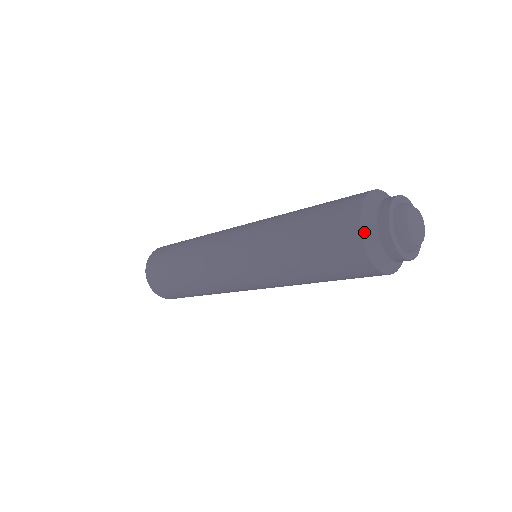
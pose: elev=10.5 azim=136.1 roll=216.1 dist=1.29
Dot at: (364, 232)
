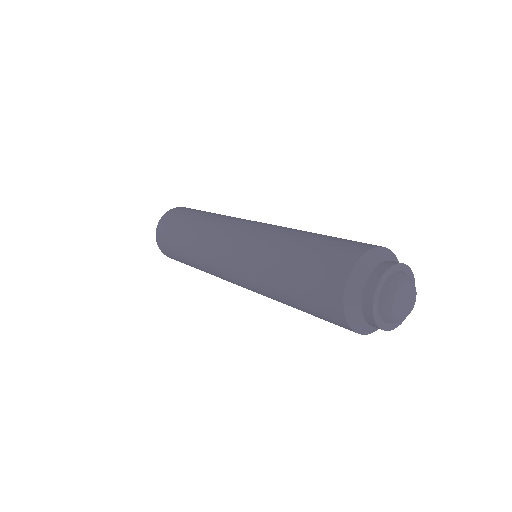
Dot at: (355, 272)
